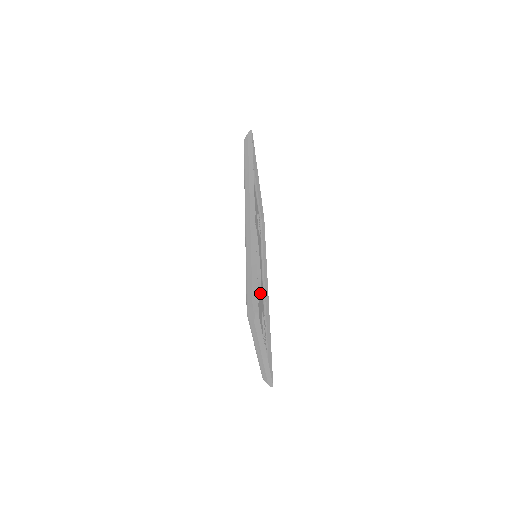
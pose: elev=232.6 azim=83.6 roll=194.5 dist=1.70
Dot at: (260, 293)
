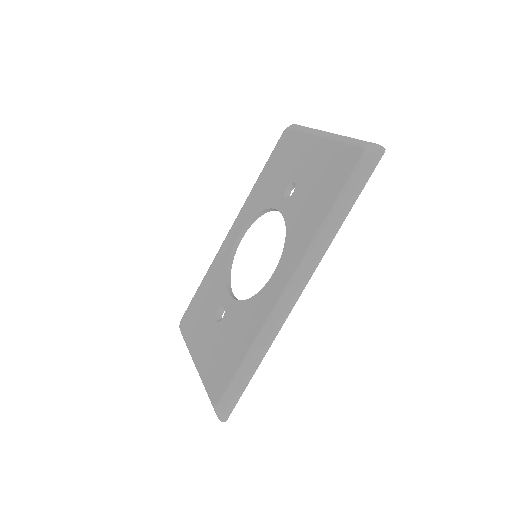
Dot at: occluded
